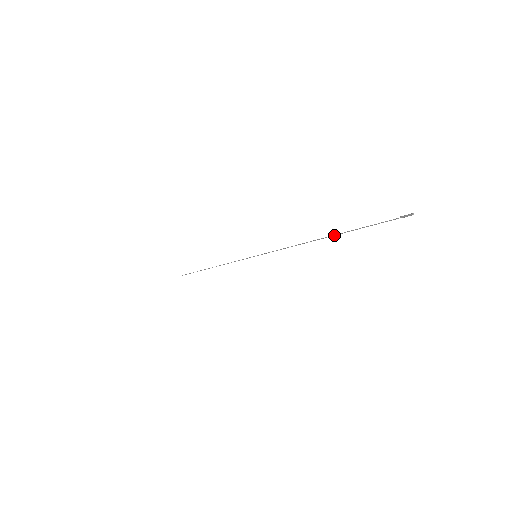
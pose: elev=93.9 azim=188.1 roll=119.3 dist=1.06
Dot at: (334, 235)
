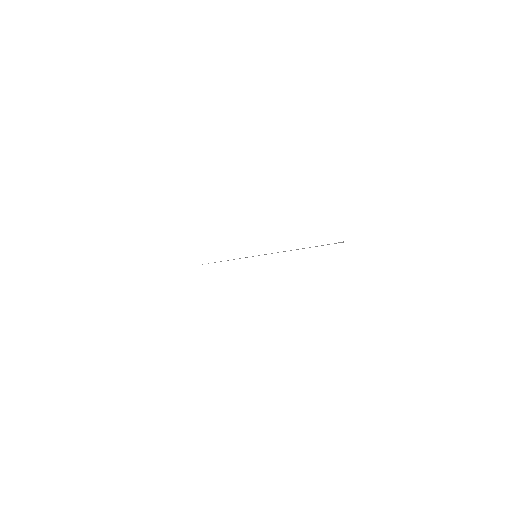
Dot at: (303, 248)
